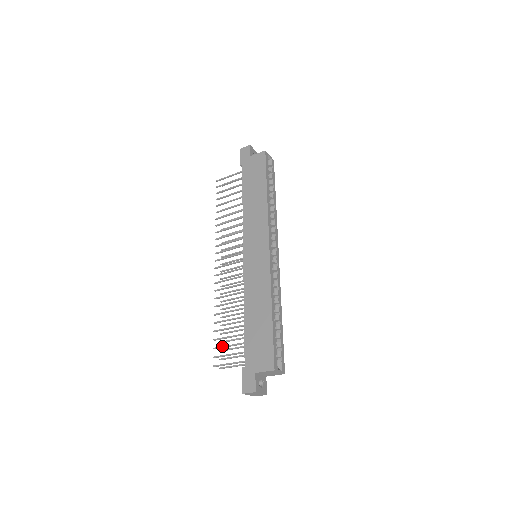
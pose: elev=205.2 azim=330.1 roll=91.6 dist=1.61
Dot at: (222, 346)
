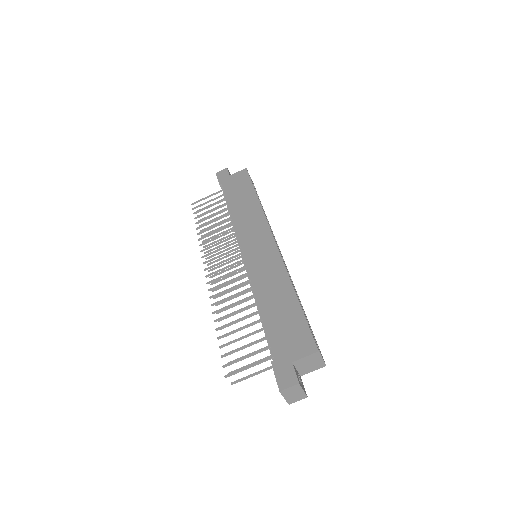
Dot at: (234, 350)
